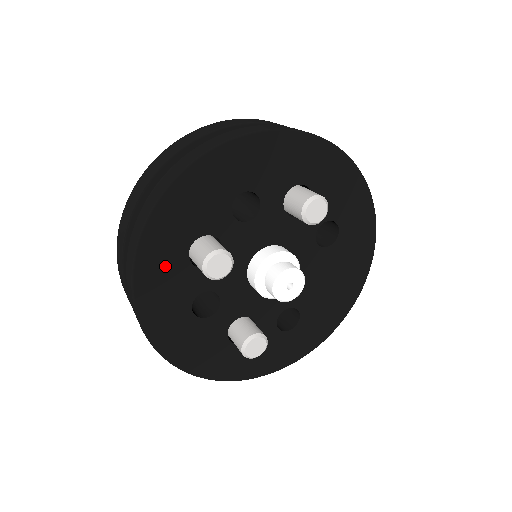
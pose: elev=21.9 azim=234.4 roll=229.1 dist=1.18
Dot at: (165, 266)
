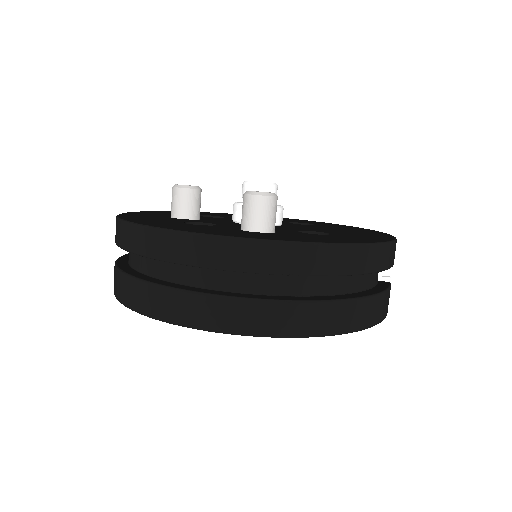
Dot at: (148, 217)
